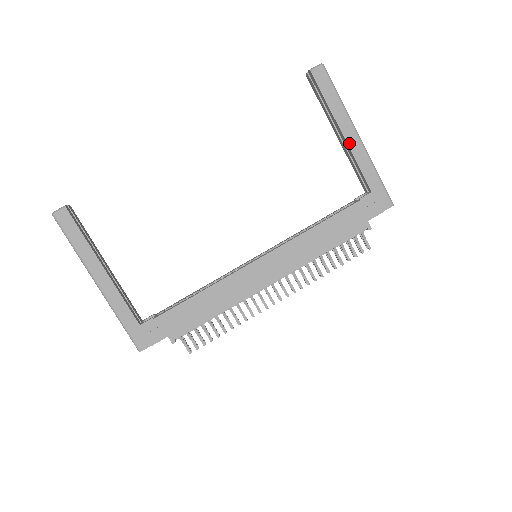
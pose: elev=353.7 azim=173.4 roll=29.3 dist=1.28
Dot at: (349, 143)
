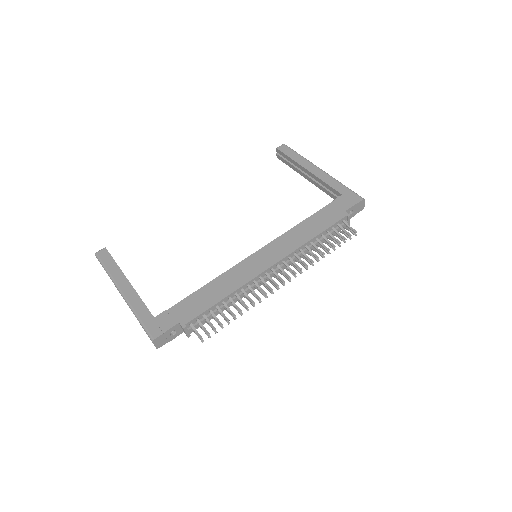
Dot at: (314, 174)
